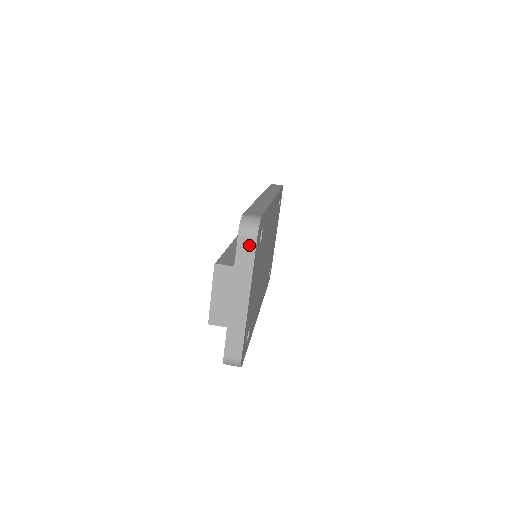
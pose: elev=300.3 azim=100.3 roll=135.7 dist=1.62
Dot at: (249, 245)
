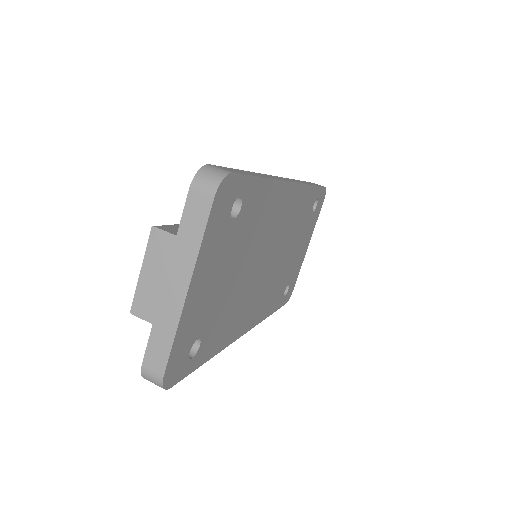
Dot at: (201, 207)
